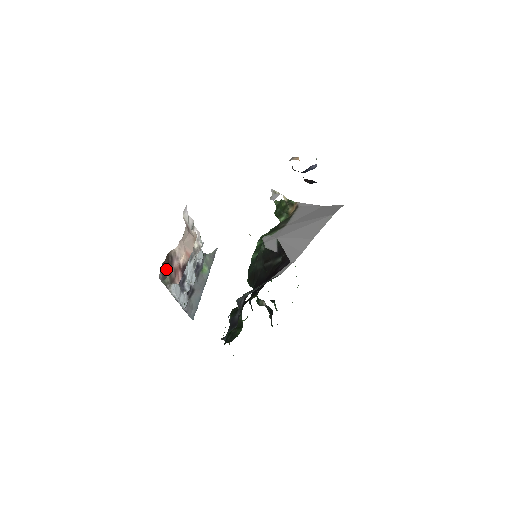
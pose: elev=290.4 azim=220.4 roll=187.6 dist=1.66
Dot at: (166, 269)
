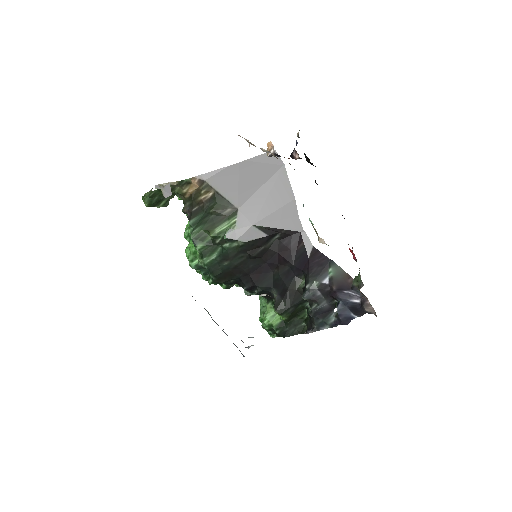
Dot at: occluded
